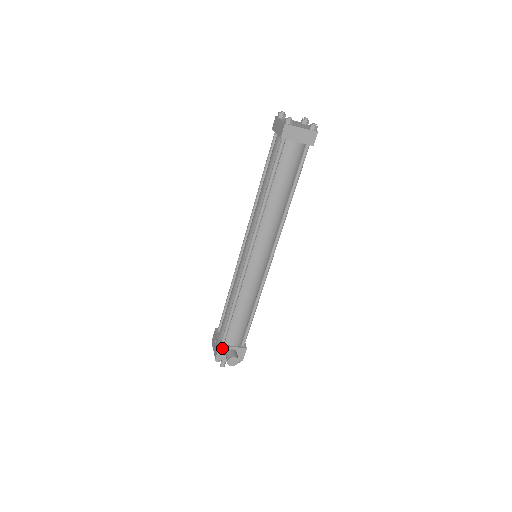
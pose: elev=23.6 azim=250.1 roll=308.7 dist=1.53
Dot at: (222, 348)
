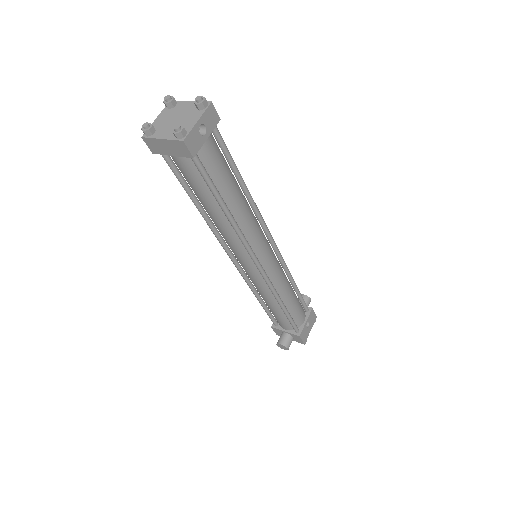
Dot at: (275, 329)
